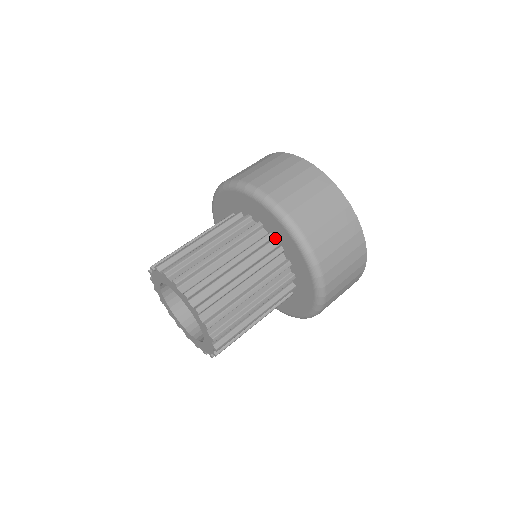
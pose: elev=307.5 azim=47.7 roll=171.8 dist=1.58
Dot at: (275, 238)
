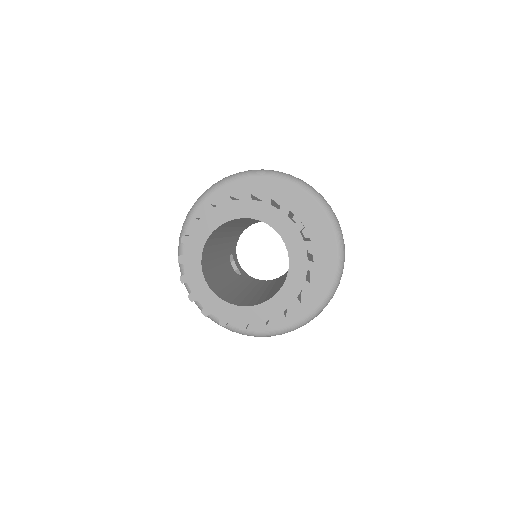
Dot at: occluded
